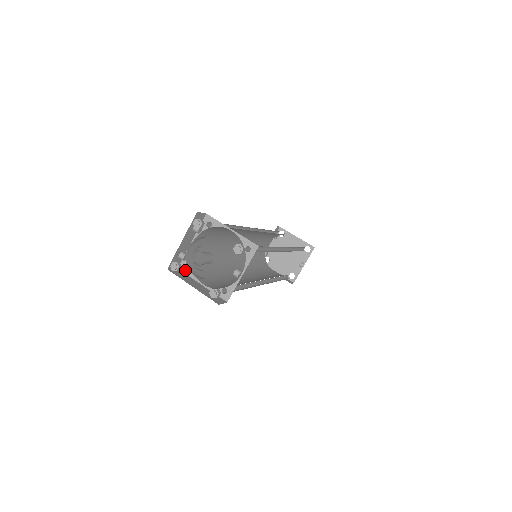
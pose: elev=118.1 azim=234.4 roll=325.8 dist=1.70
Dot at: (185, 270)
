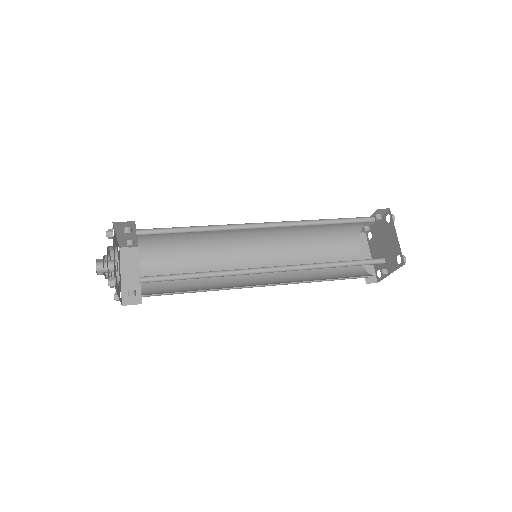
Dot at: occluded
